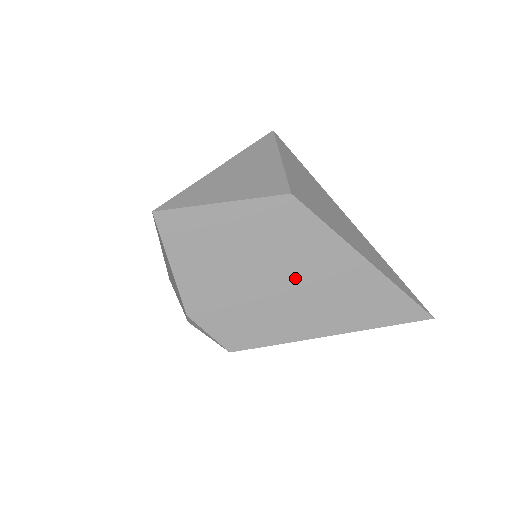
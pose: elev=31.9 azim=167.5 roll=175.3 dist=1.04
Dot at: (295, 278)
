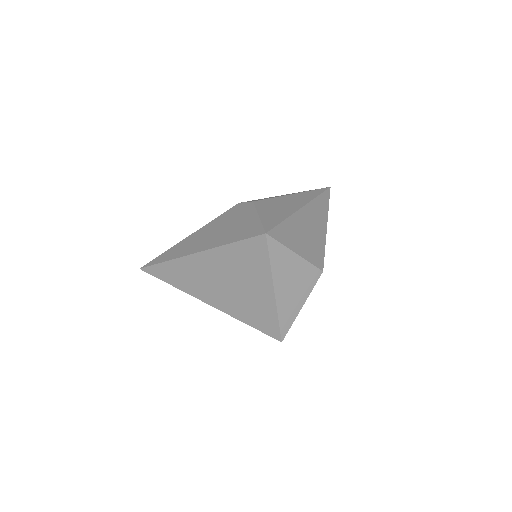
Dot at: occluded
